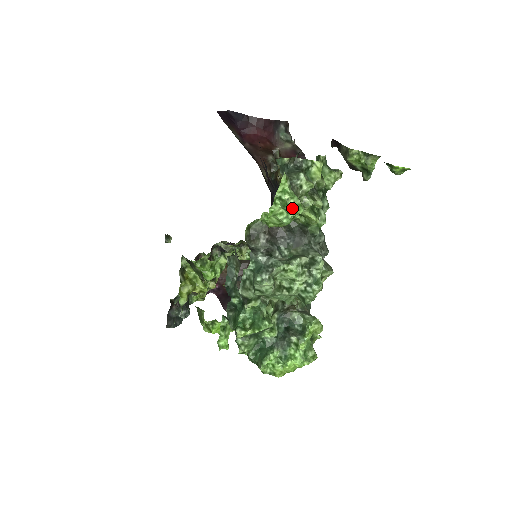
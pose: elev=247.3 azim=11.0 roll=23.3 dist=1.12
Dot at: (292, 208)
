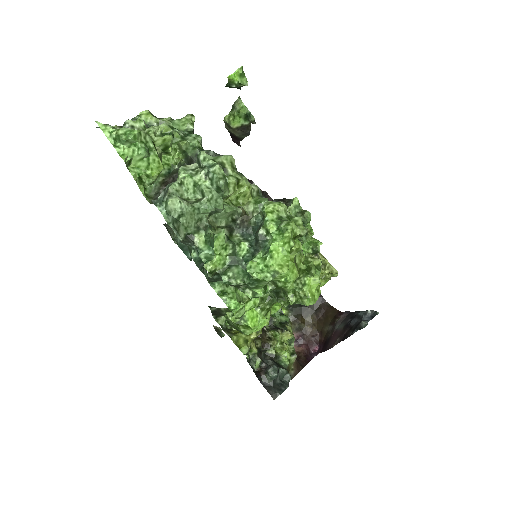
Dot at: (125, 135)
